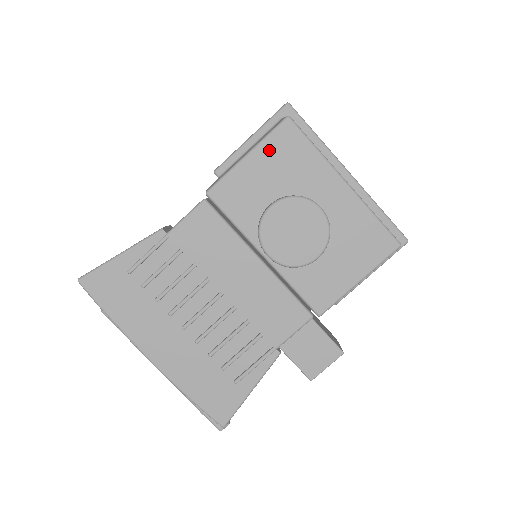
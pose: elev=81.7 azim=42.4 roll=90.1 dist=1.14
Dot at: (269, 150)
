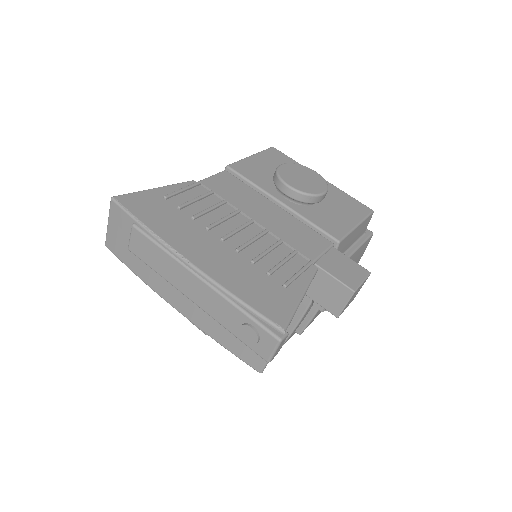
Dot at: (266, 156)
